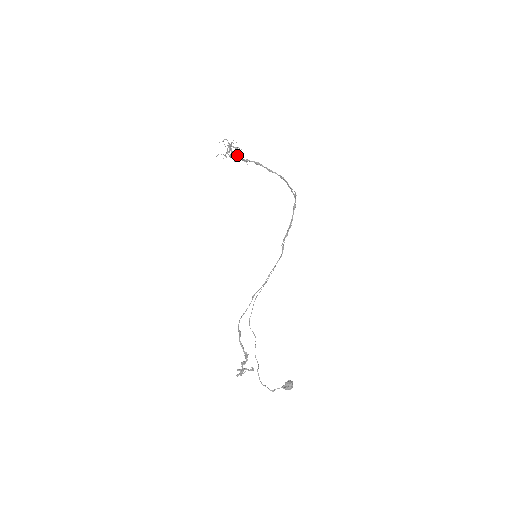
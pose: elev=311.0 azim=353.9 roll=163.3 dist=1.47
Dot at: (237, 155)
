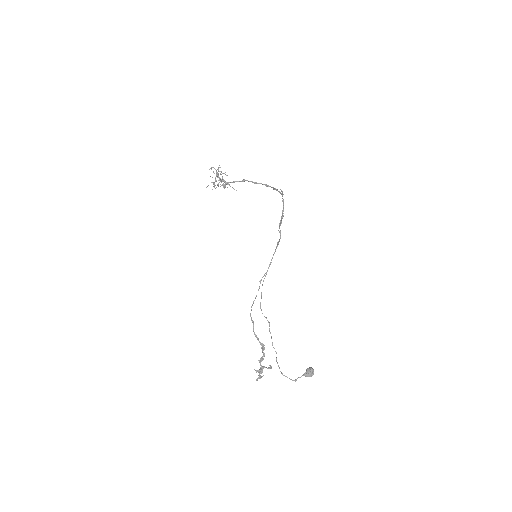
Dot at: occluded
